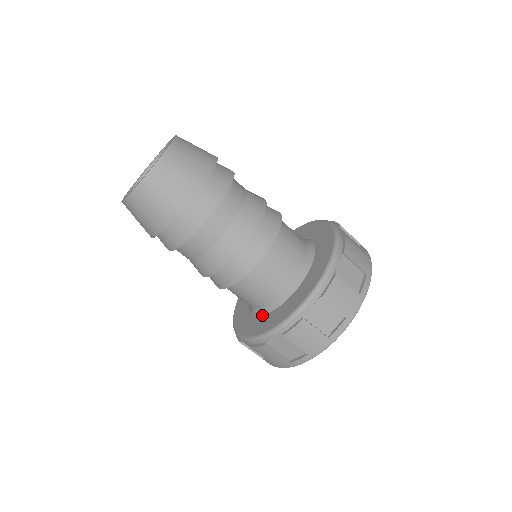
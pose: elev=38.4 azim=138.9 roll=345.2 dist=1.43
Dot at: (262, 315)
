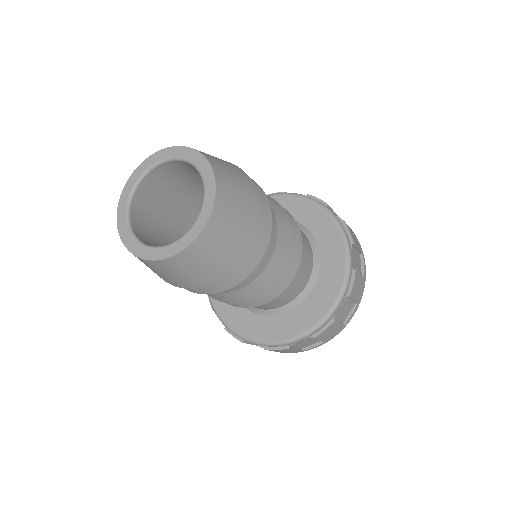
Dot at: (272, 316)
